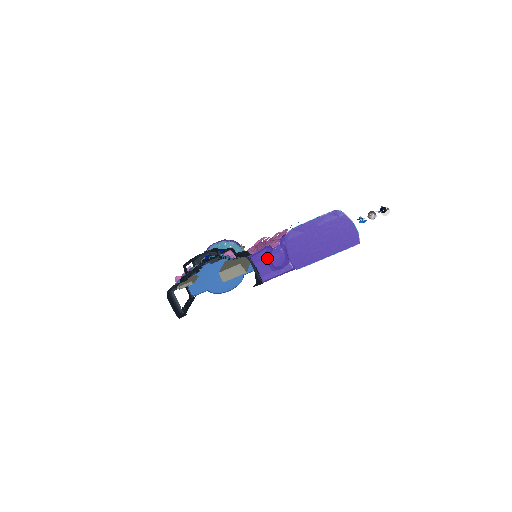
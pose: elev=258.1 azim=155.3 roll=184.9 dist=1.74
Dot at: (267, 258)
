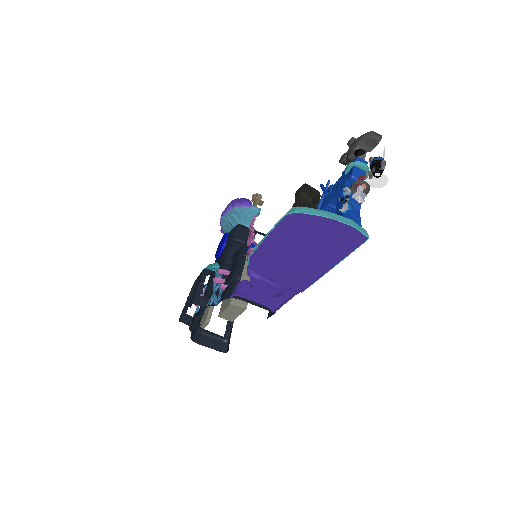
Dot at: (254, 289)
